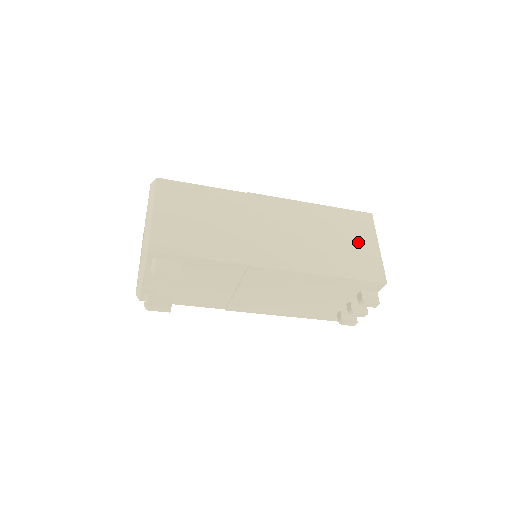
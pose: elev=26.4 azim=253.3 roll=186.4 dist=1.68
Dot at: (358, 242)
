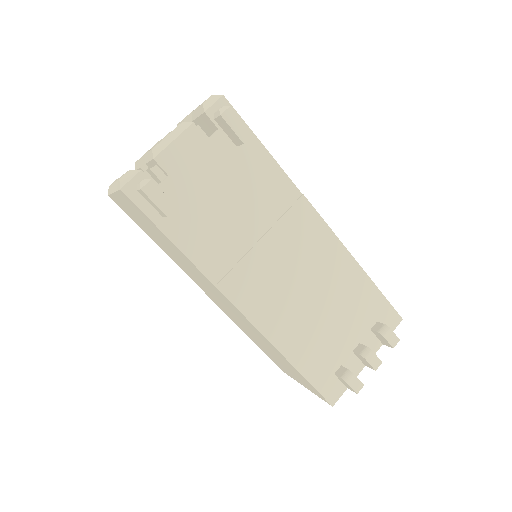
Dot at: occluded
